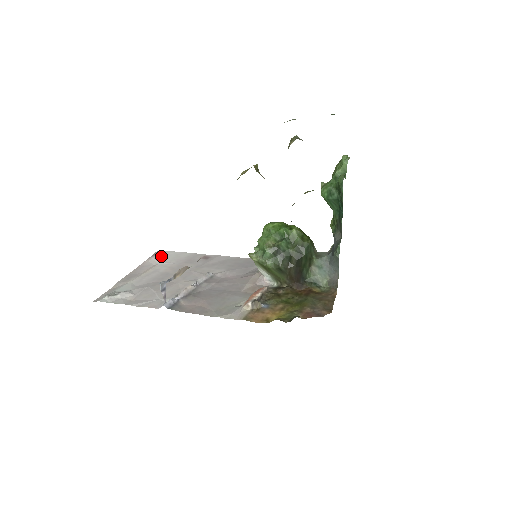
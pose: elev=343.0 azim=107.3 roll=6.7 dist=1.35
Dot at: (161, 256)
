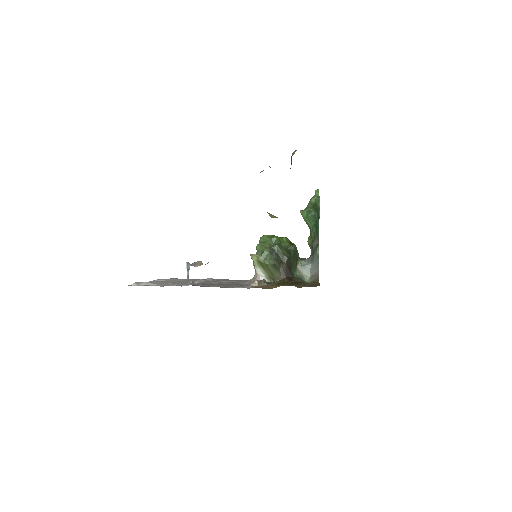
Dot at: (164, 279)
